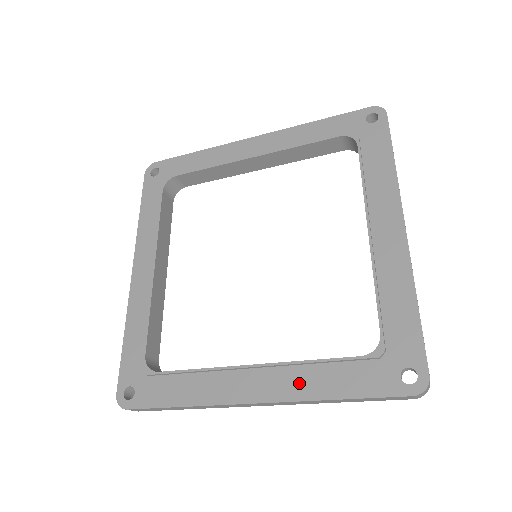
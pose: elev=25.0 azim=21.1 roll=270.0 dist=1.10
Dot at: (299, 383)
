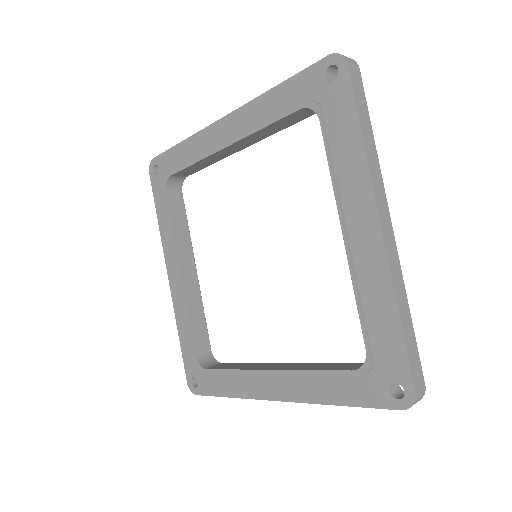
Dot at: (308, 388)
